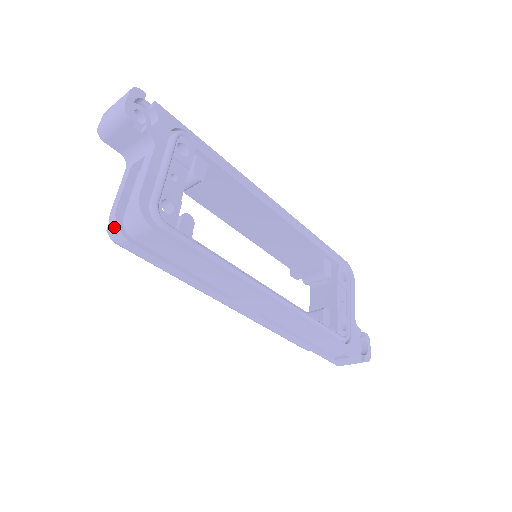
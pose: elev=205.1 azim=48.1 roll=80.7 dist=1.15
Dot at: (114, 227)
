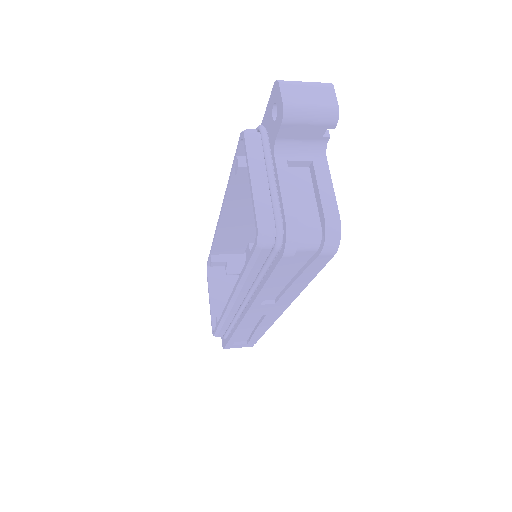
Dot at: (292, 237)
